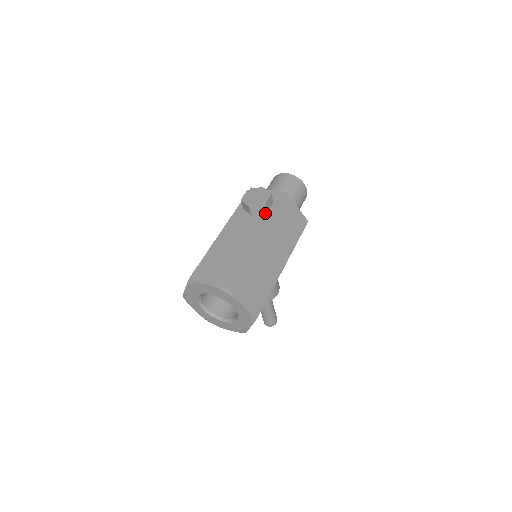
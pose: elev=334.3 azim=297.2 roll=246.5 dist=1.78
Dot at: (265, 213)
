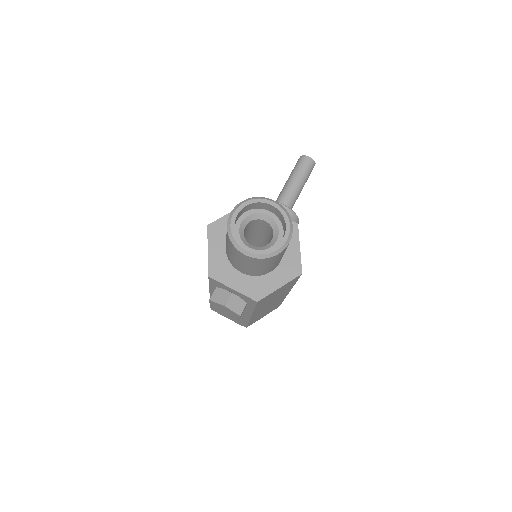
Dot at: occluded
